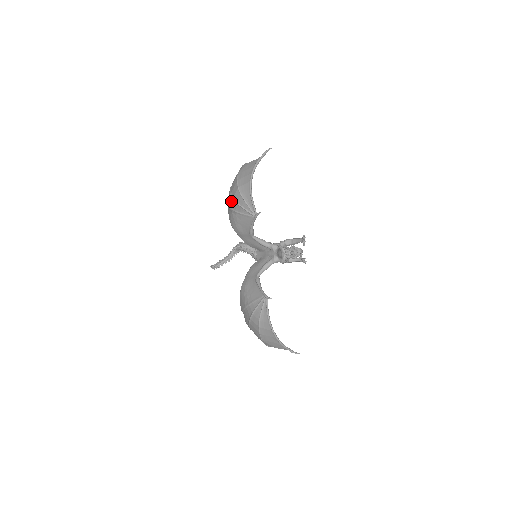
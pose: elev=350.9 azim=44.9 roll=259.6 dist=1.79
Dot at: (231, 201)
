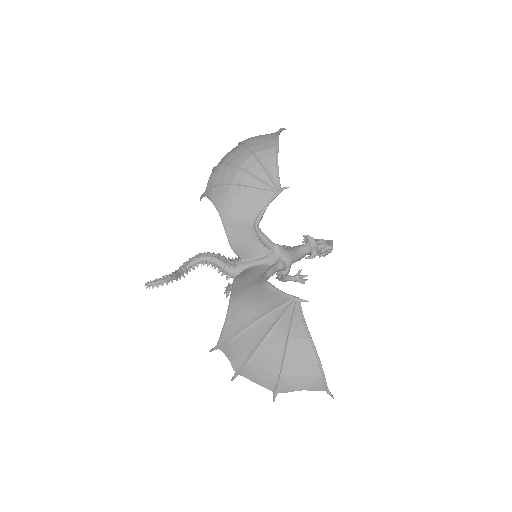
Dot at: (230, 174)
